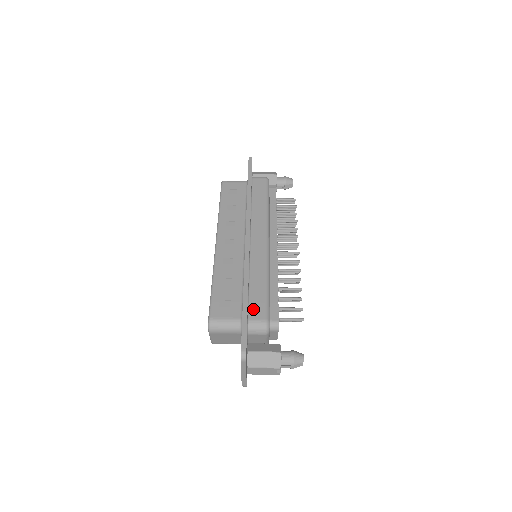
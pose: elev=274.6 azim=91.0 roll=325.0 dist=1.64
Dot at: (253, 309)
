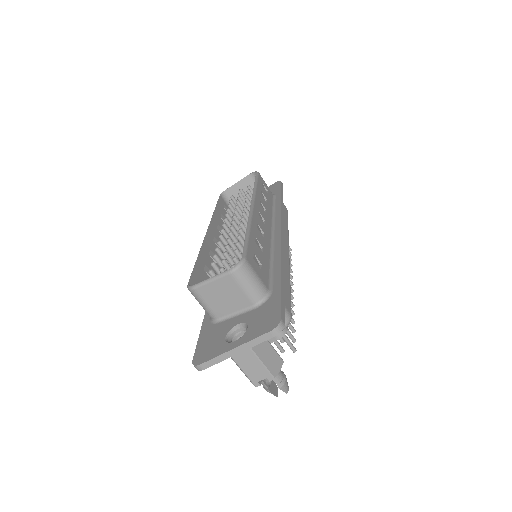
Dot at: occluded
